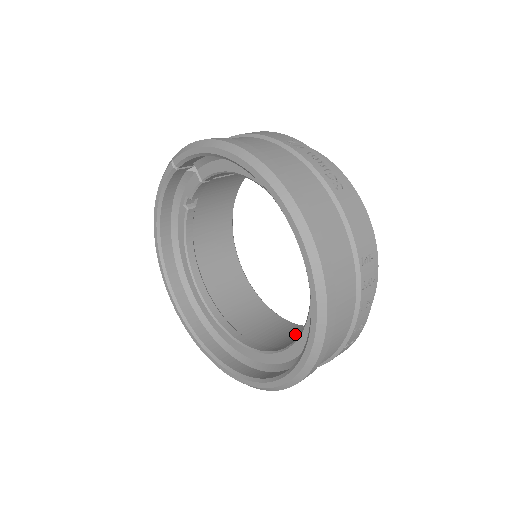
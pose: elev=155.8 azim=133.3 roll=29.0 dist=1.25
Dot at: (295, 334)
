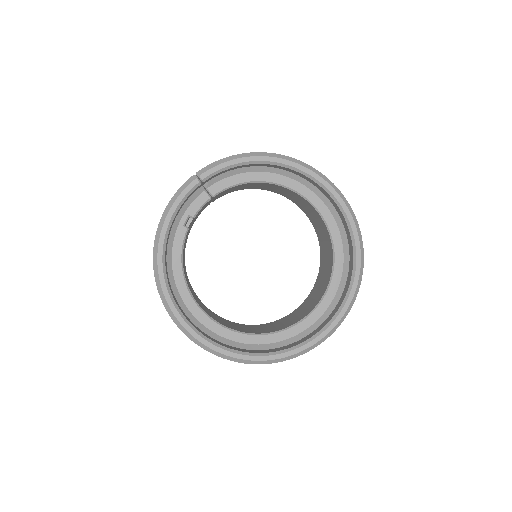
Dot at: (284, 321)
